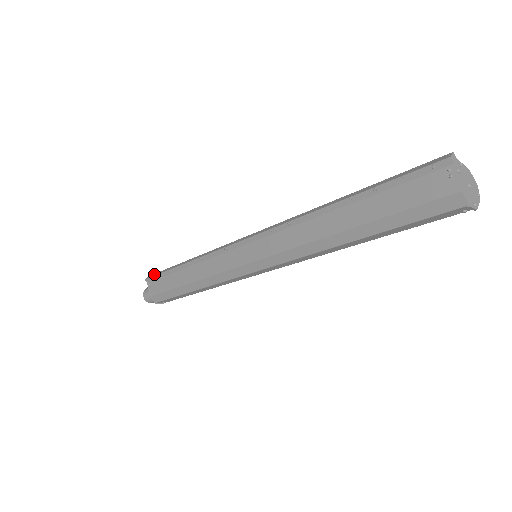
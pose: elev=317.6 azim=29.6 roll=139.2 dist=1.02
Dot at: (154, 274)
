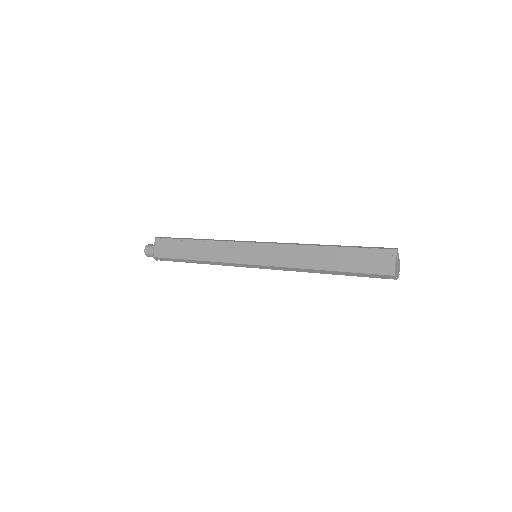
Dot at: (165, 237)
